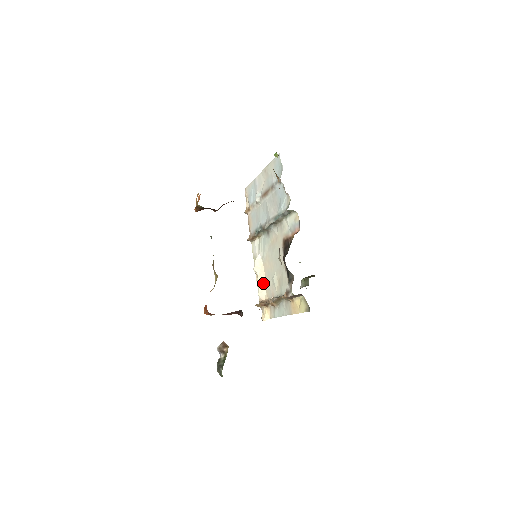
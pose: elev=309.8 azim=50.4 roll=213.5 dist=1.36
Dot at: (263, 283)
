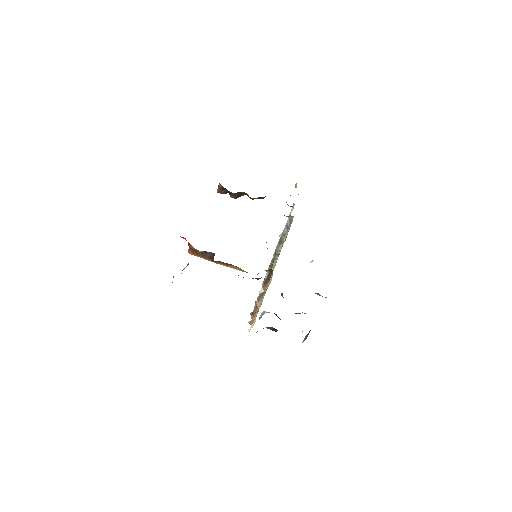
Dot at: occluded
